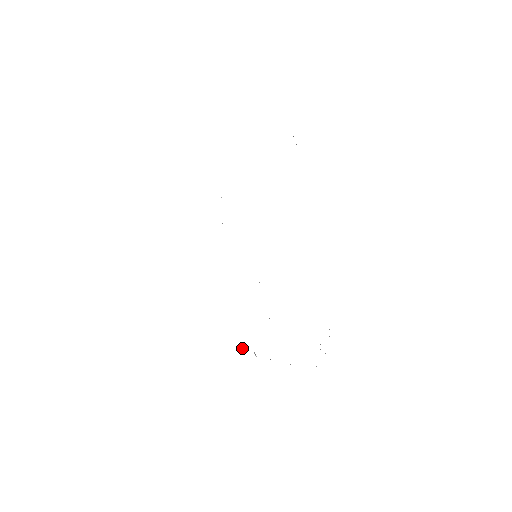
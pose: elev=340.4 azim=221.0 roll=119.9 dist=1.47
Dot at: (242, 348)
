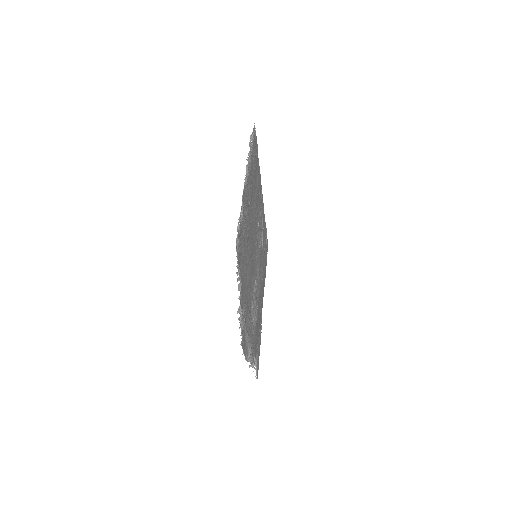
Dot at: (255, 364)
